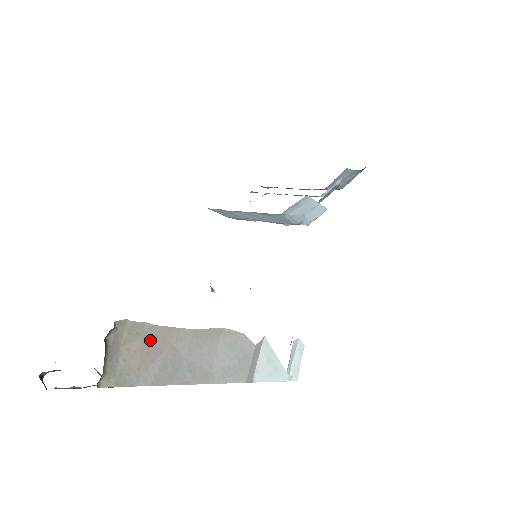
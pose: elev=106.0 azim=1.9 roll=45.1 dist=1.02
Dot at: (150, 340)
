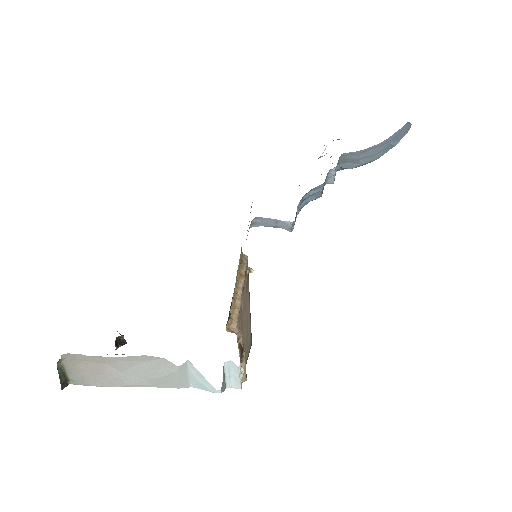
Dot at: (90, 363)
